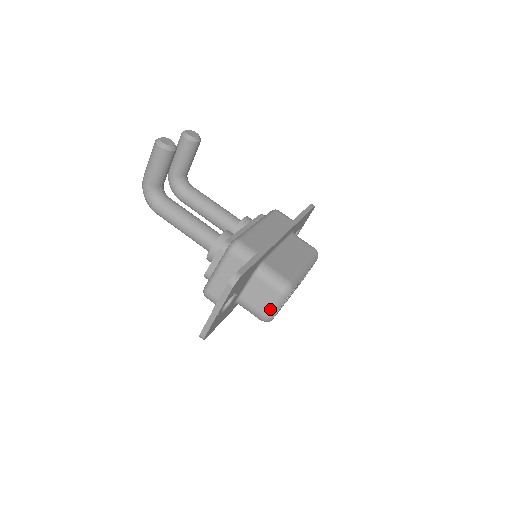
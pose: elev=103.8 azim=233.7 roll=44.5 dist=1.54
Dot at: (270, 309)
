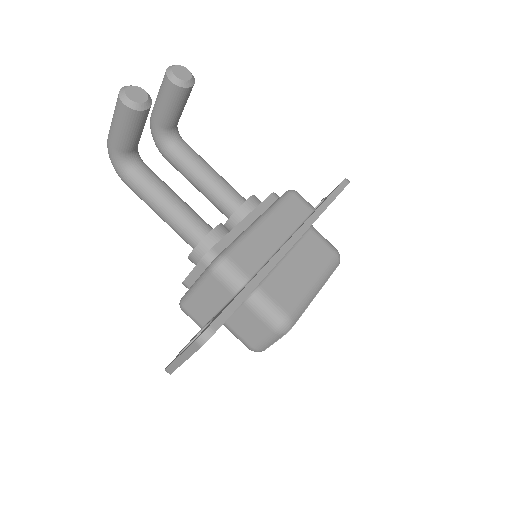
Dot at: (260, 343)
